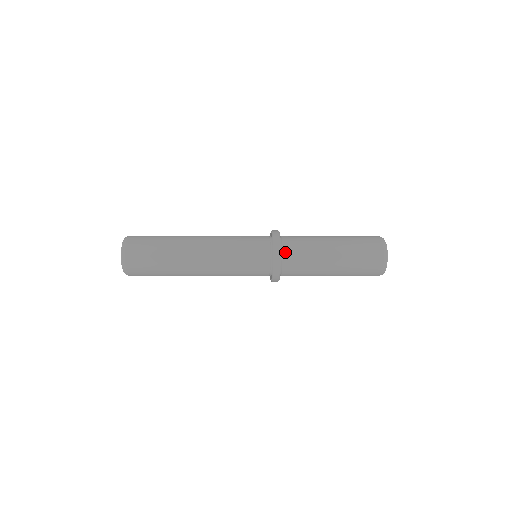
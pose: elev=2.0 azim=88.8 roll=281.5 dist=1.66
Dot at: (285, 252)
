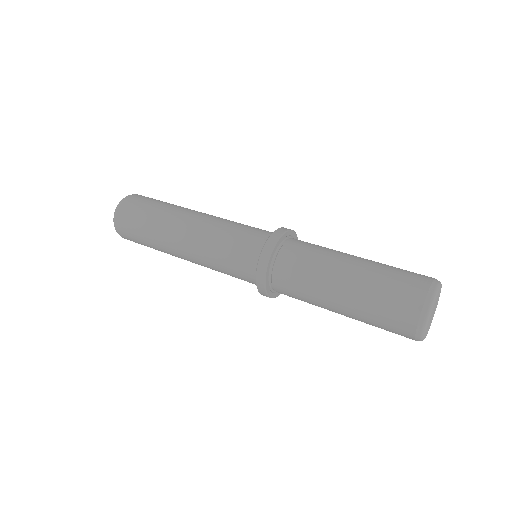
Dot at: (275, 278)
